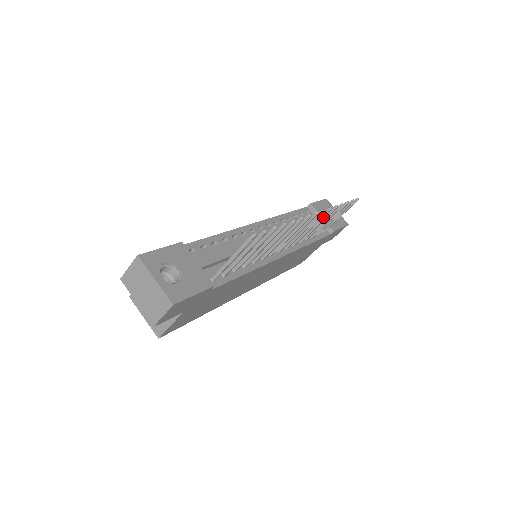
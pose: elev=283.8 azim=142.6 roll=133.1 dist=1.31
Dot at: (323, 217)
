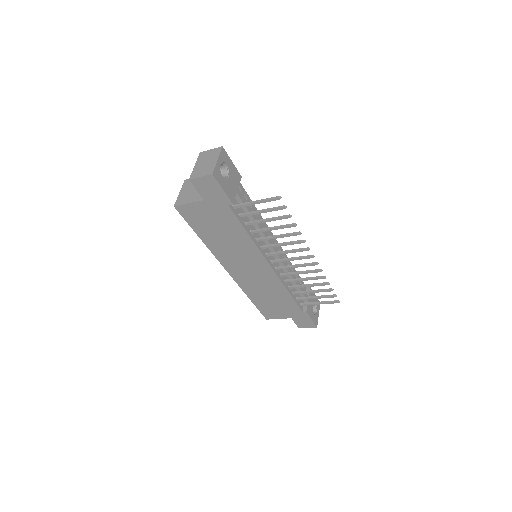
Dot at: (313, 272)
